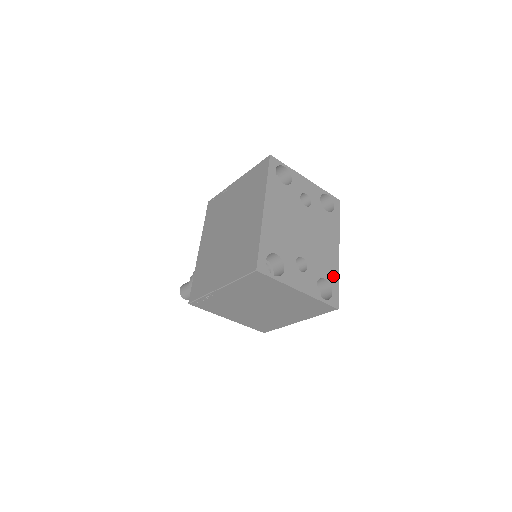
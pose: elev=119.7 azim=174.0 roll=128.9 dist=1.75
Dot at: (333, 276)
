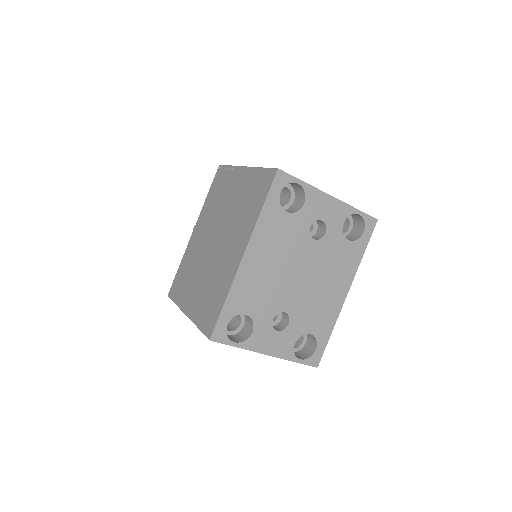
Dot at: (325, 328)
